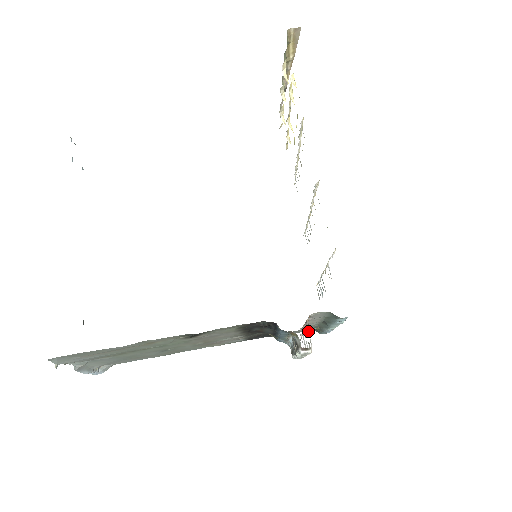
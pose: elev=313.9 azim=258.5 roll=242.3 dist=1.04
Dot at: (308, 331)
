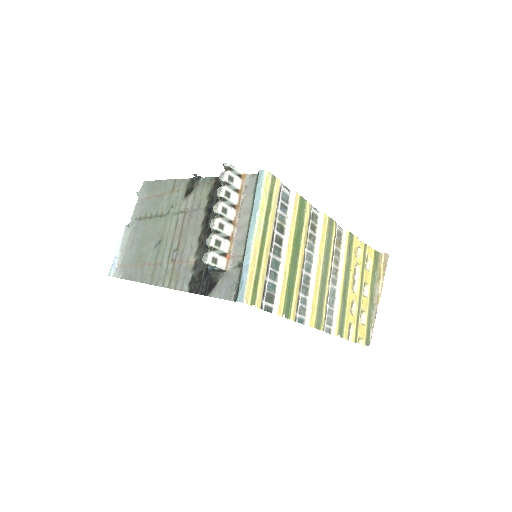
Dot at: (237, 175)
